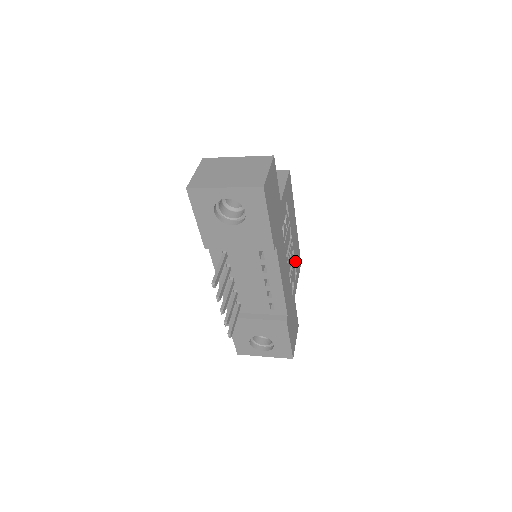
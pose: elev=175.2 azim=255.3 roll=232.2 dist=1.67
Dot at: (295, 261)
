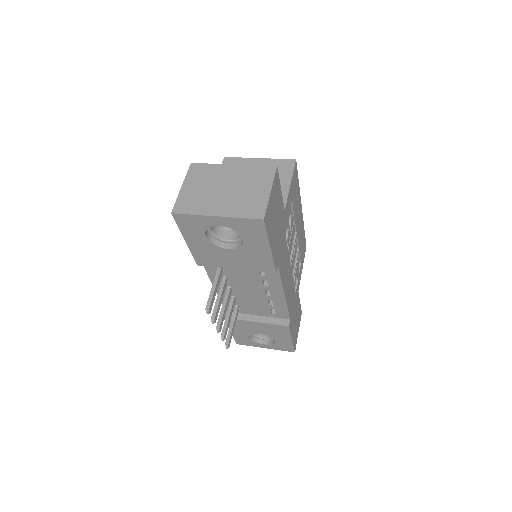
Dot at: (300, 253)
